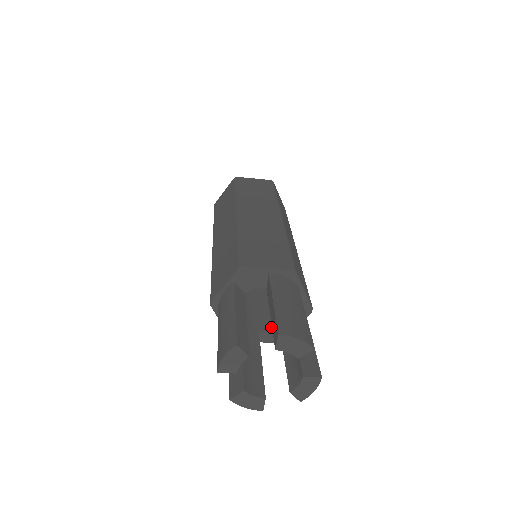
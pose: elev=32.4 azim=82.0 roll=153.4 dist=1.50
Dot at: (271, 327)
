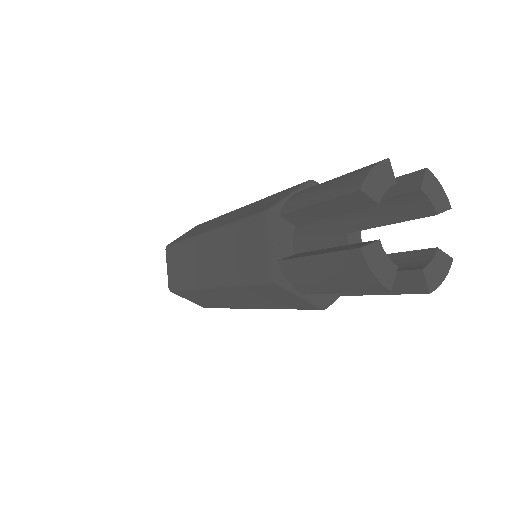
Dot at: occluded
